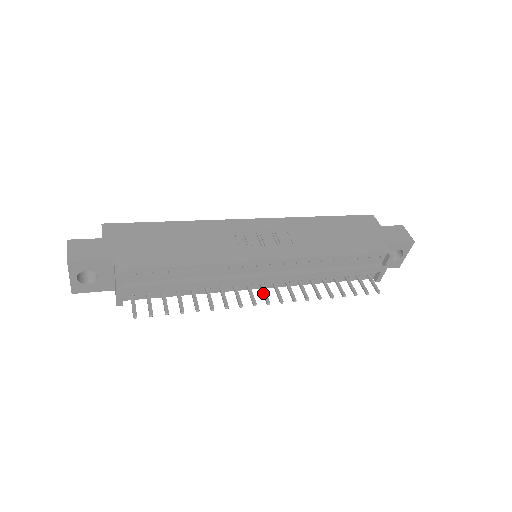
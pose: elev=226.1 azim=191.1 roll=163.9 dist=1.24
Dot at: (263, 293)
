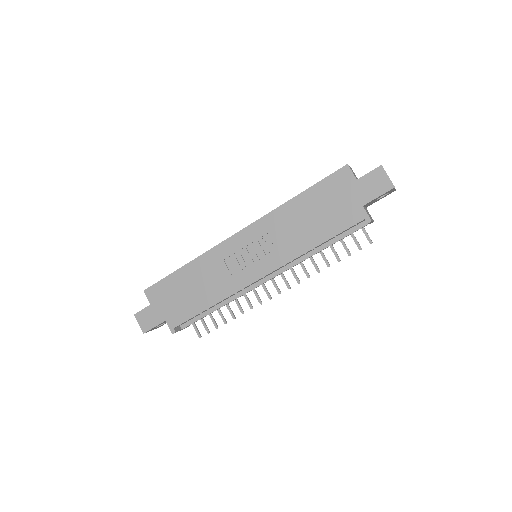
Dot at: occluded
